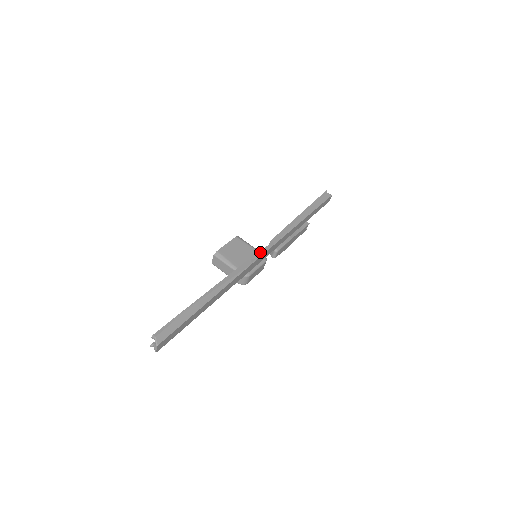
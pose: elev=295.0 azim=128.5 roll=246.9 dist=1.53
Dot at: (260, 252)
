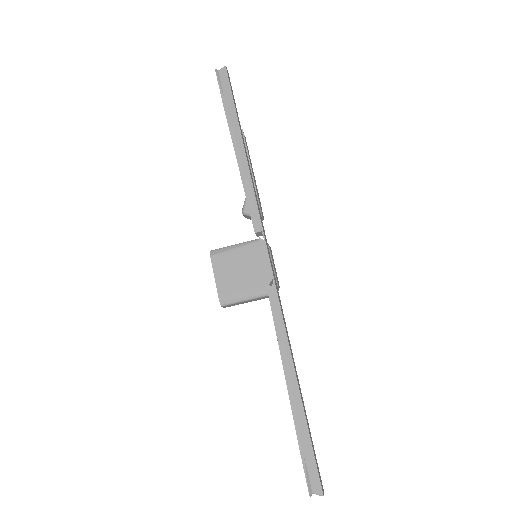
Dot at: (264, 263)
